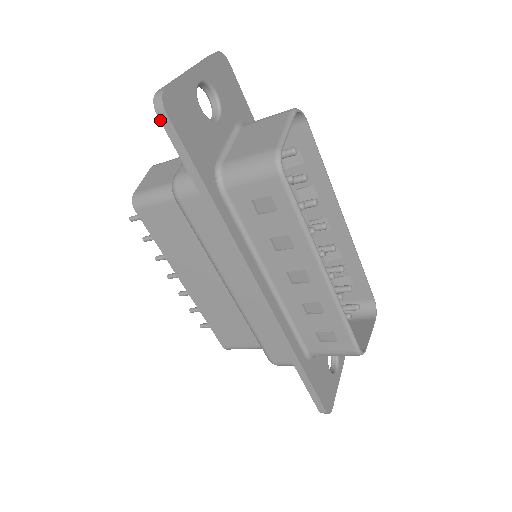
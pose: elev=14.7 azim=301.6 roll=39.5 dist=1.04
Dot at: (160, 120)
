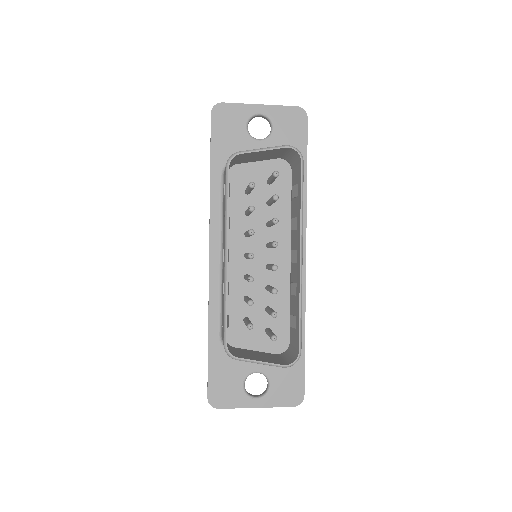
Dot at: (211, 118)
